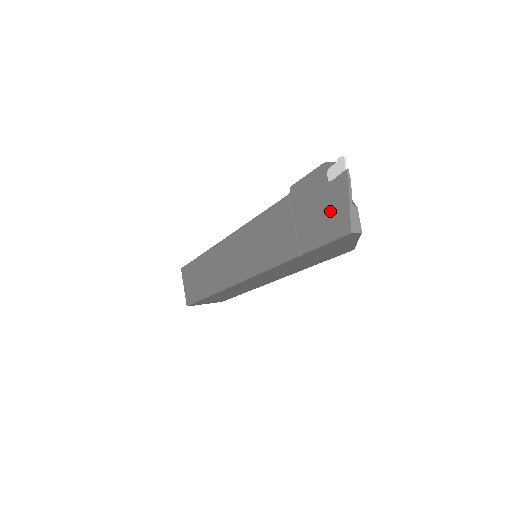
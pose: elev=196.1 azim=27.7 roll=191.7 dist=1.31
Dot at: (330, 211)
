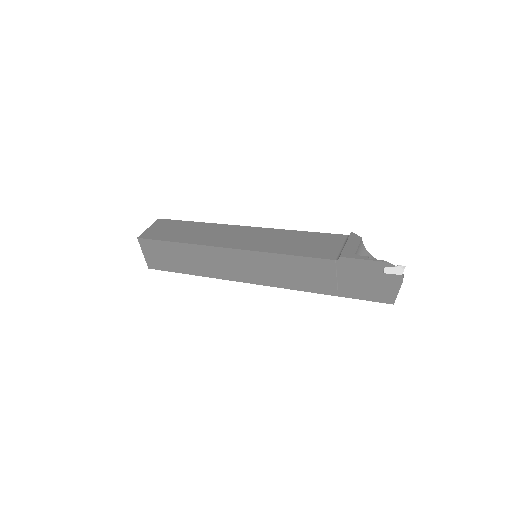
Dot at: (379, 288)
